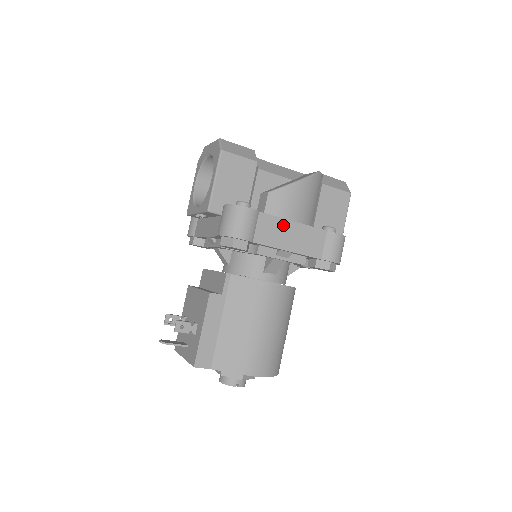
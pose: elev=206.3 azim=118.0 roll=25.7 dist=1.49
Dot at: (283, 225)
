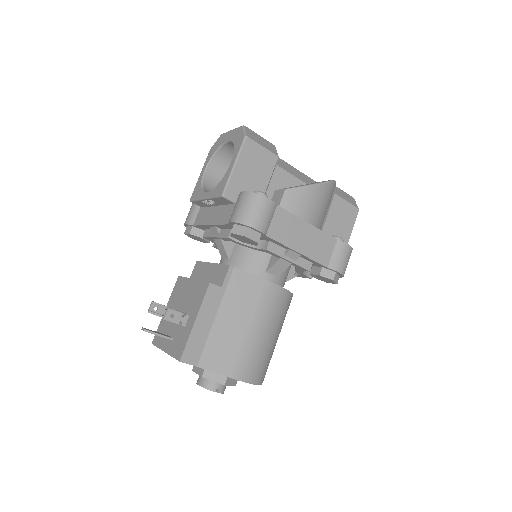
Dot at: (297, 224)
